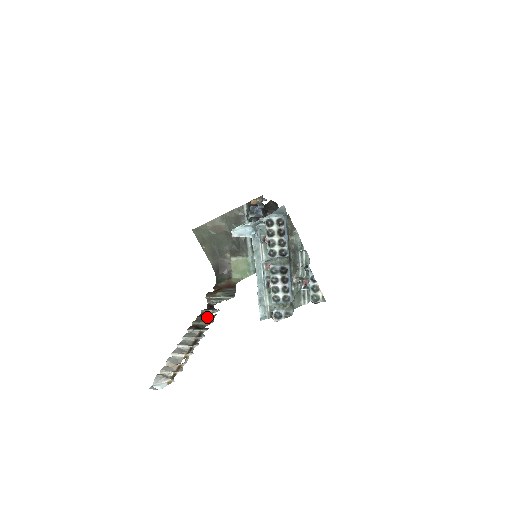
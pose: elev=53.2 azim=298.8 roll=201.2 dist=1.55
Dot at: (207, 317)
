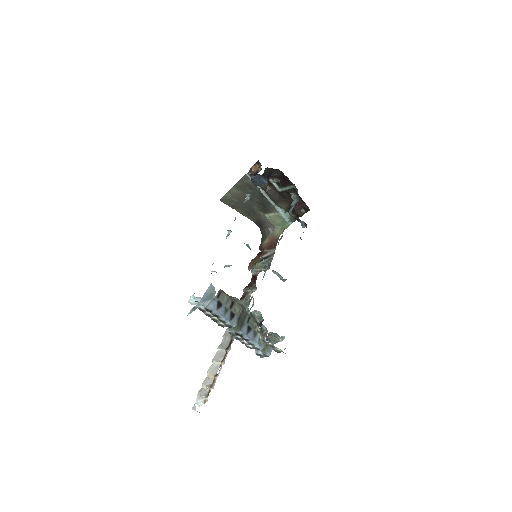
Dot at: (246, 300)
